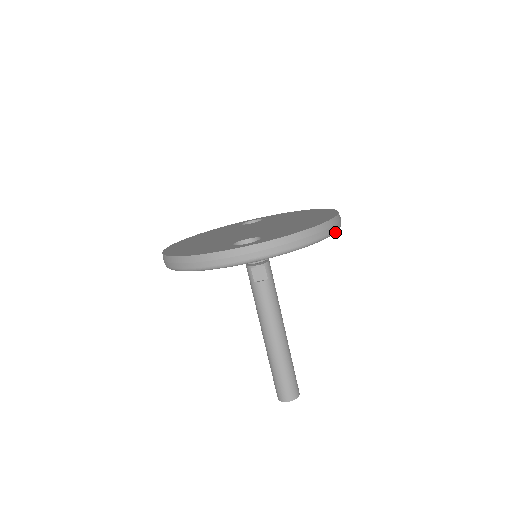
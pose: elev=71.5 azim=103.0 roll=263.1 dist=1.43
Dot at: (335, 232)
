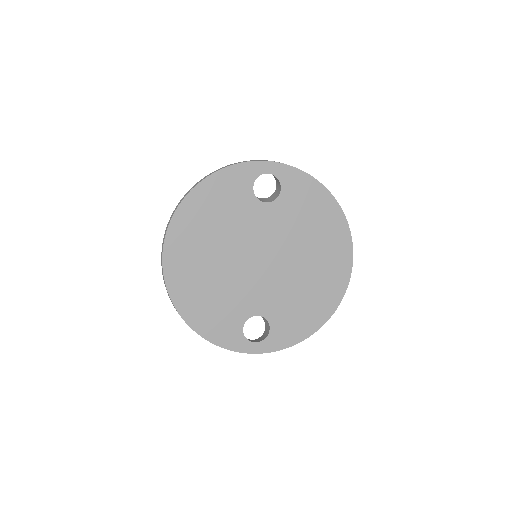
Dot at: occluded
